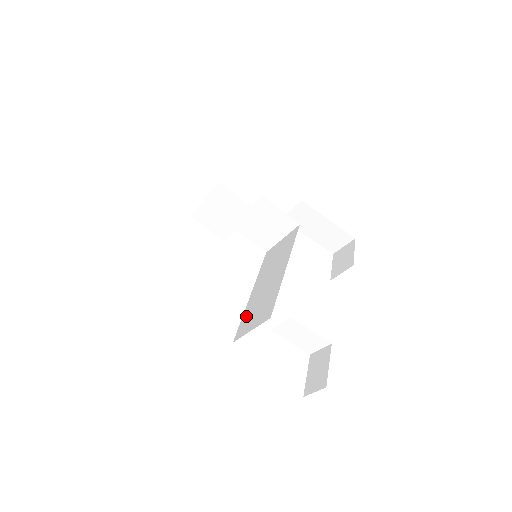
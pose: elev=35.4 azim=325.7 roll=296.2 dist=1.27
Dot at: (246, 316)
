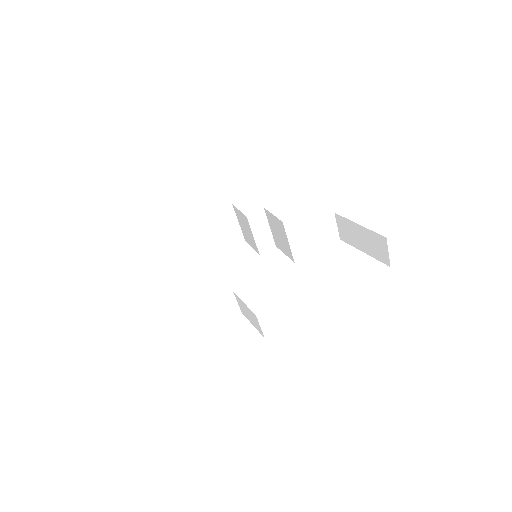
Dot at: occluded
